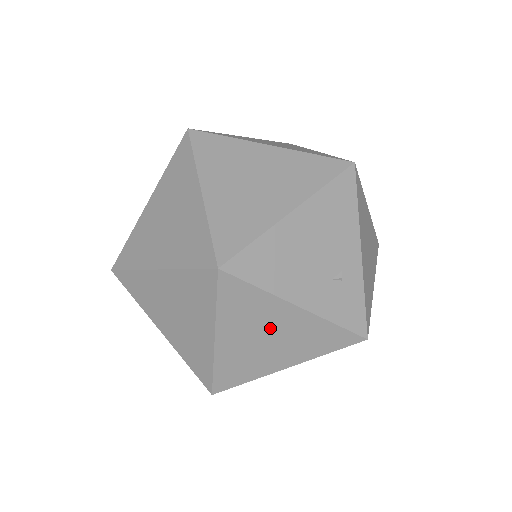
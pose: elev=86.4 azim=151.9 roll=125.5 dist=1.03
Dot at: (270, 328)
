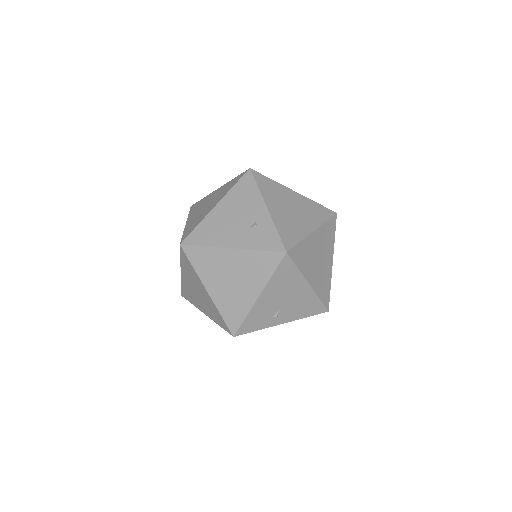
Dot at: (228, 270)
